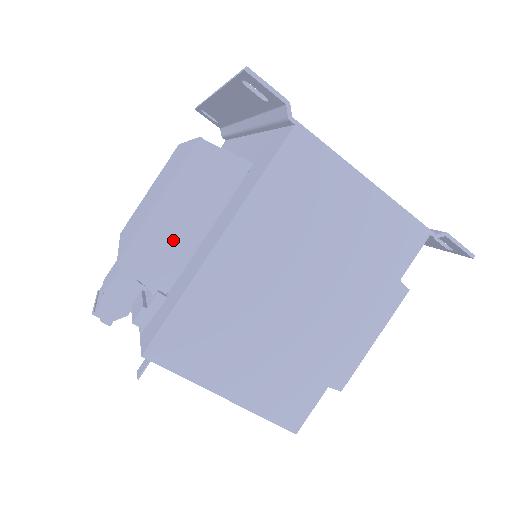
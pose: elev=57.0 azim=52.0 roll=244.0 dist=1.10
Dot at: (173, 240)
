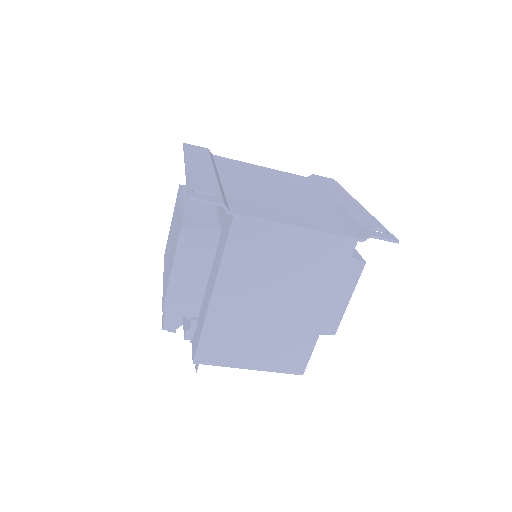
Dot at: (189, 288)
